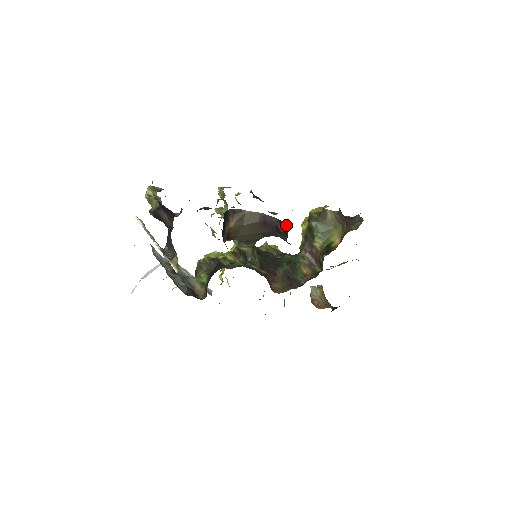
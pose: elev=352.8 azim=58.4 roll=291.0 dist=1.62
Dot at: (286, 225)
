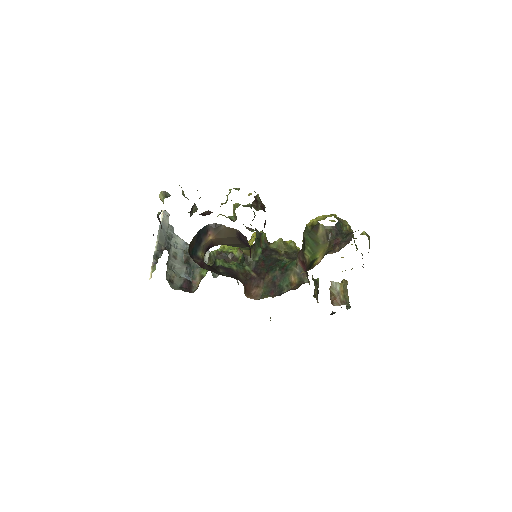
Dot at: occluded
